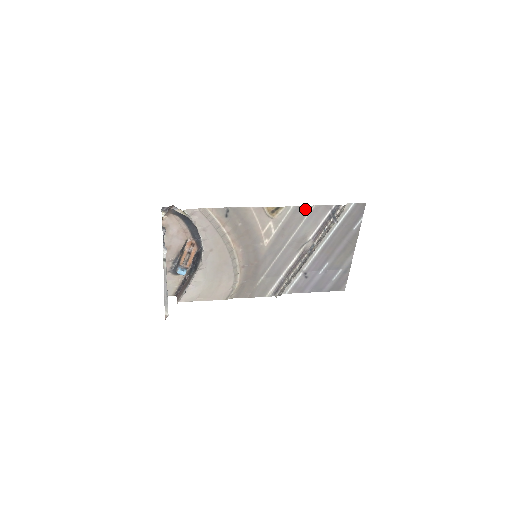
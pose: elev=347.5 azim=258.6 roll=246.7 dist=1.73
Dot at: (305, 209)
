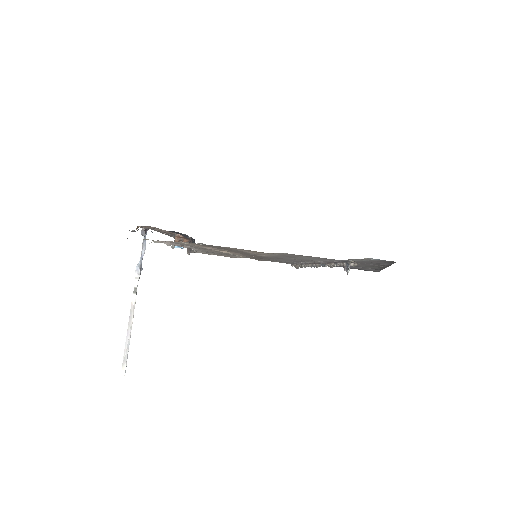
Dot at: (305, 256)
